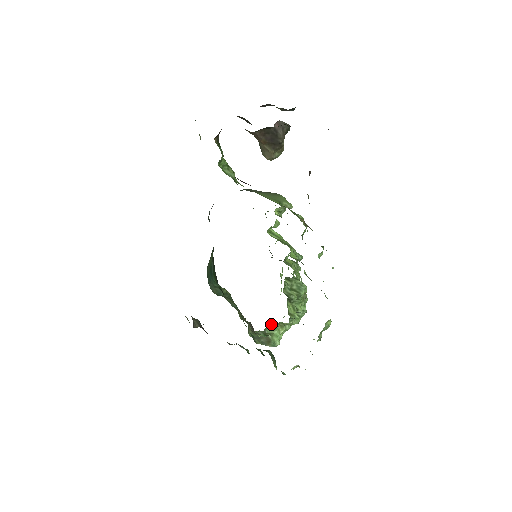
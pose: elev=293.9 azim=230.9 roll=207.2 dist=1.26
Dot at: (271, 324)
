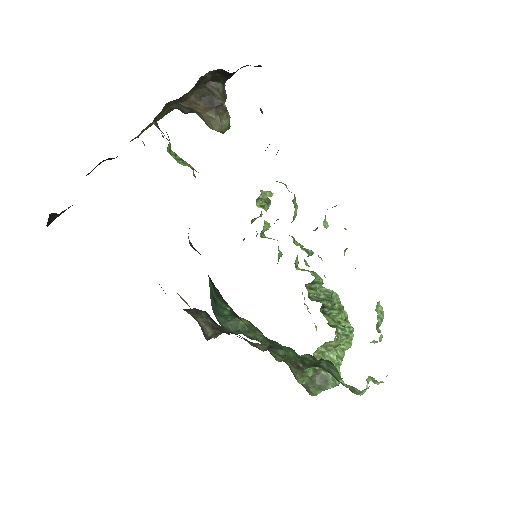
Dot at: (317, 355)
